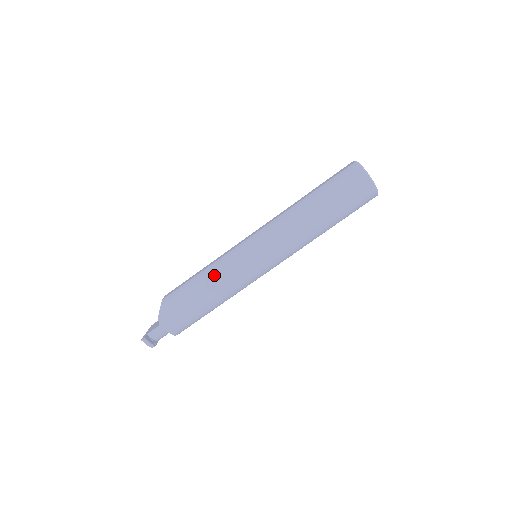
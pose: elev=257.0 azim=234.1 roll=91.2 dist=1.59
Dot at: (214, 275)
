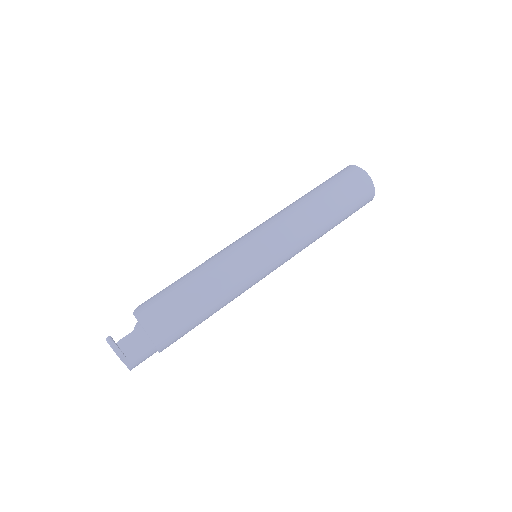
Dot at: (206, 262)
